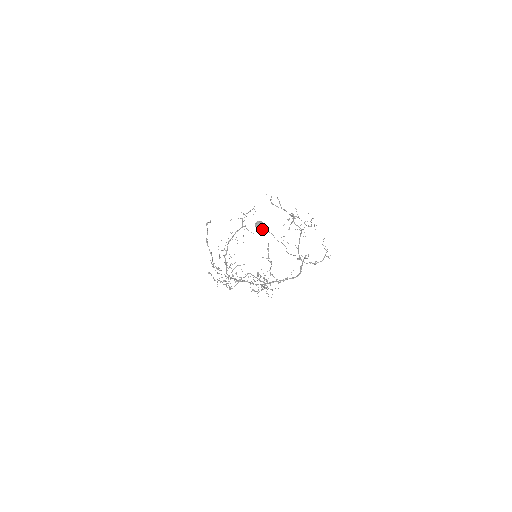
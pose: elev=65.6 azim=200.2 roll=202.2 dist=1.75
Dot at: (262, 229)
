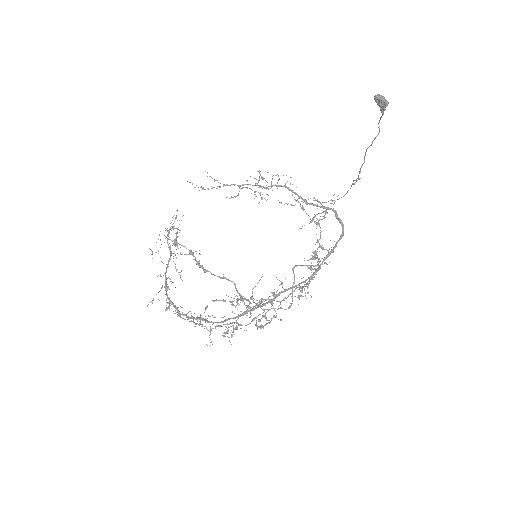
Dot at: (384, 108)
